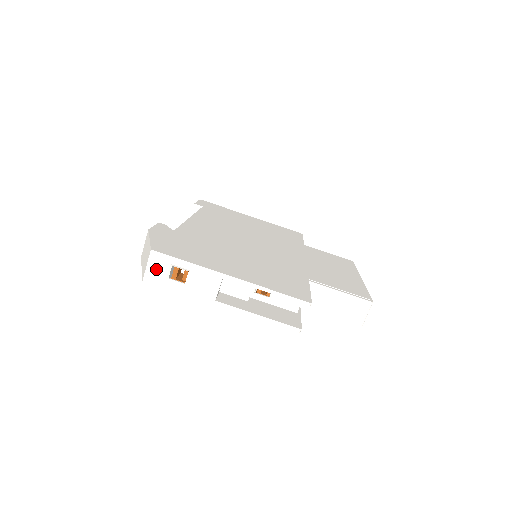
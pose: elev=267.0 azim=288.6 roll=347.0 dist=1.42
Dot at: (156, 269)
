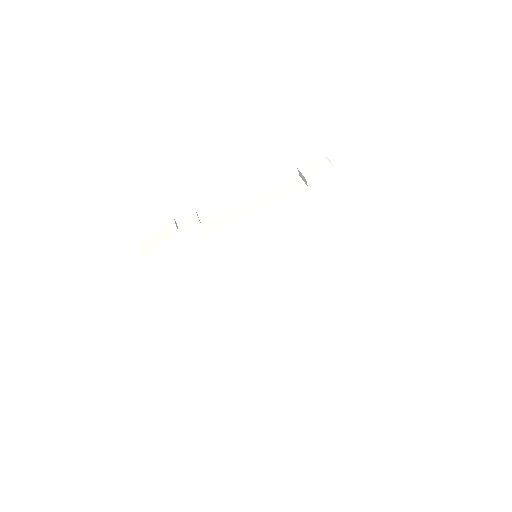
Dot at: occluded
